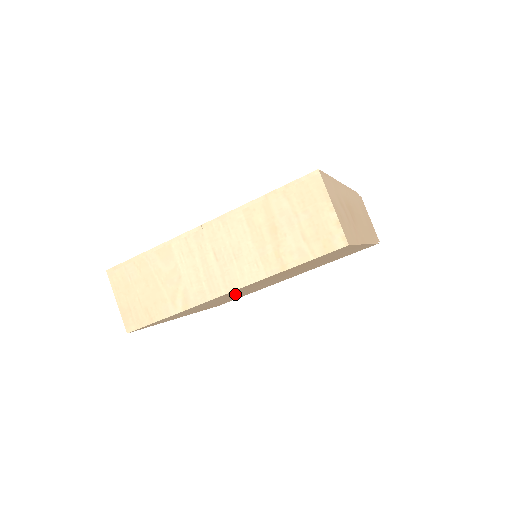
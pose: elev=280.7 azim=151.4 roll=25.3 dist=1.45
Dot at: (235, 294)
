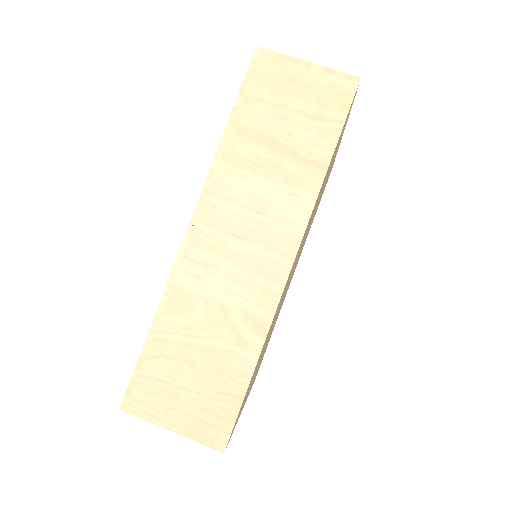
Dot at: occluded
